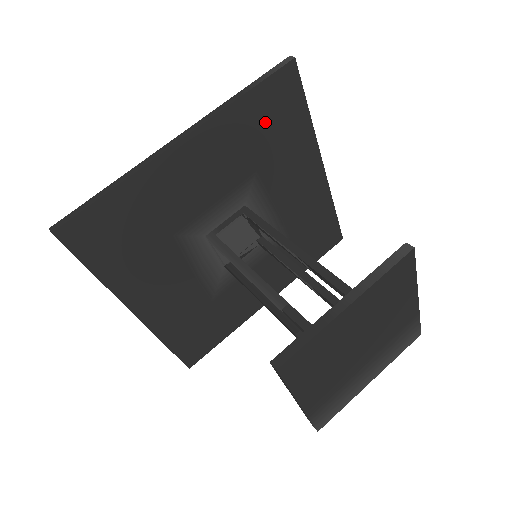
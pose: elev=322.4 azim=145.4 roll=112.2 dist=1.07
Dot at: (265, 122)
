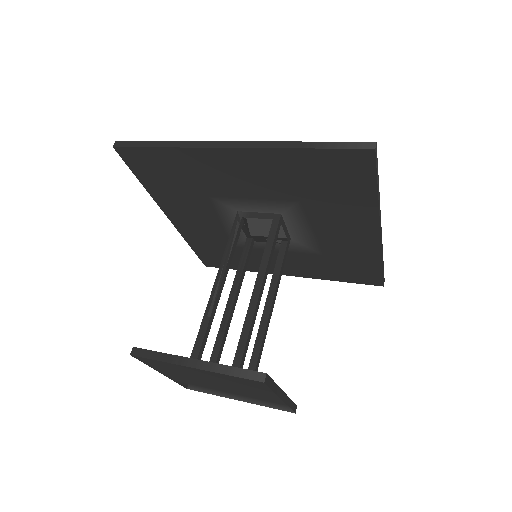
Dot at: (321, 176)
